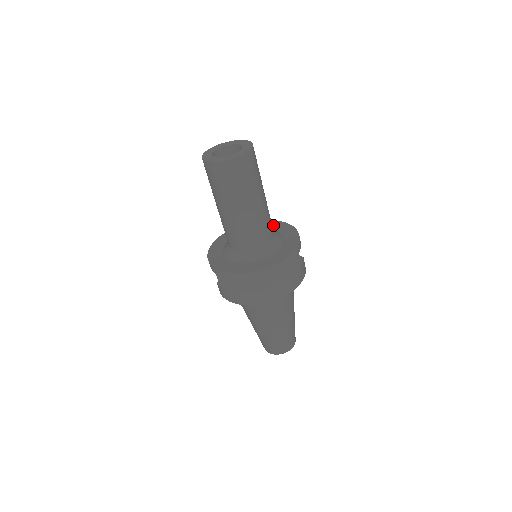
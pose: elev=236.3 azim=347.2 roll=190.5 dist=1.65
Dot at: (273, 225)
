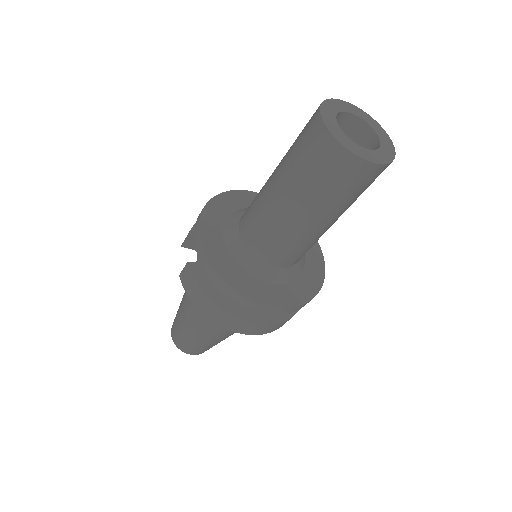
Dot at: occluded
